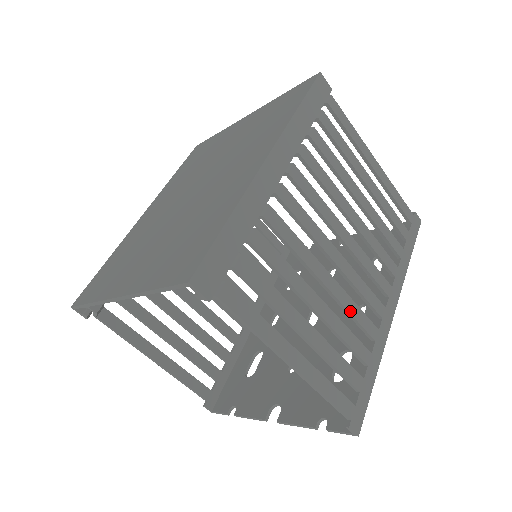
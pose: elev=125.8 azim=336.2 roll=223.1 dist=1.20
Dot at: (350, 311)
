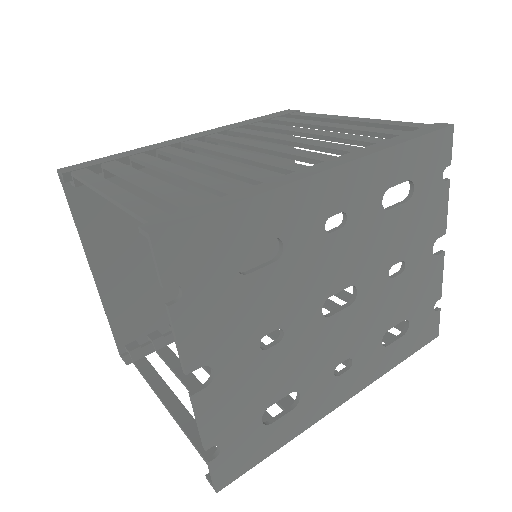
Dot at: (228, 171)
